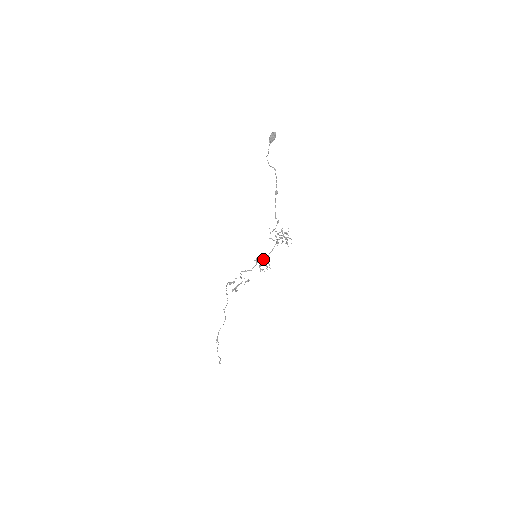
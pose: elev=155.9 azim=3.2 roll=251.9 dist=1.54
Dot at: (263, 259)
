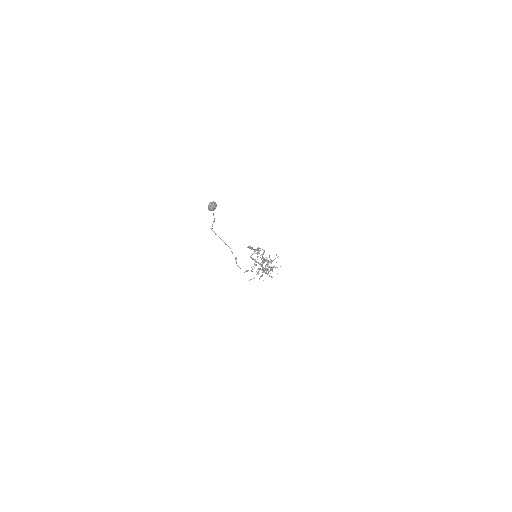
Dot at: (262, 262)
